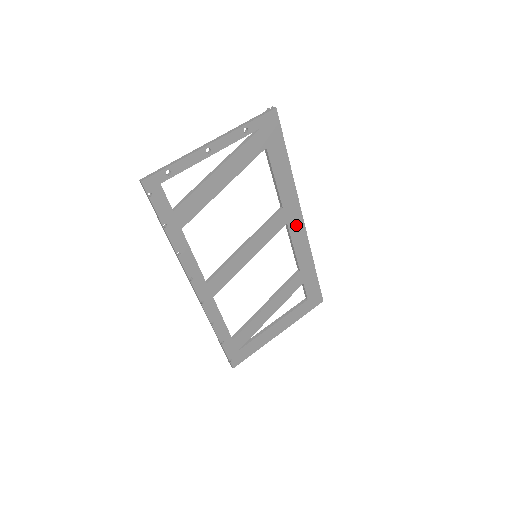
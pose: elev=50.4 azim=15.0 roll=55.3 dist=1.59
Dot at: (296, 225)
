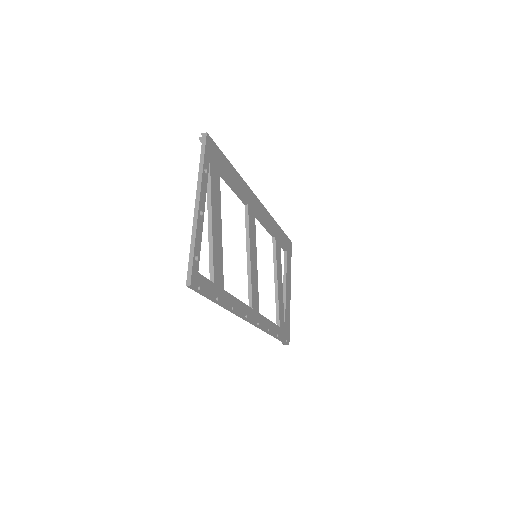
Dot at: (258, 208)
